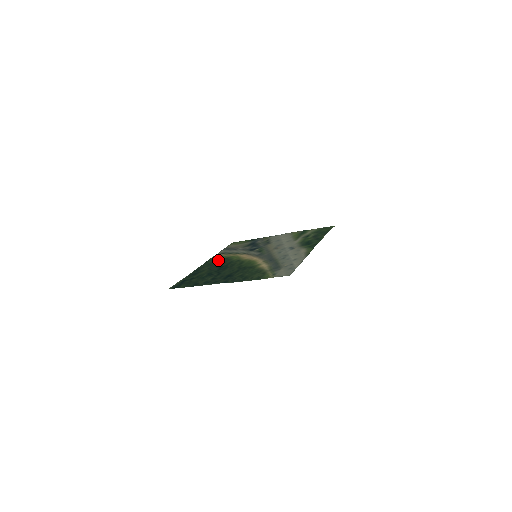
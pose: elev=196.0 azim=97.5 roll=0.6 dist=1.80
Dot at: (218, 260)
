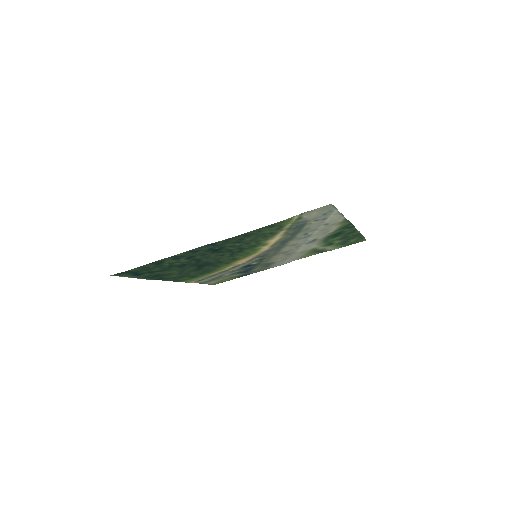
Dot at: (194, 275)
